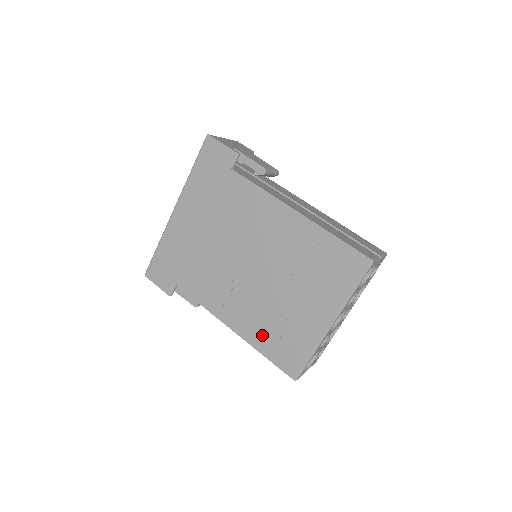
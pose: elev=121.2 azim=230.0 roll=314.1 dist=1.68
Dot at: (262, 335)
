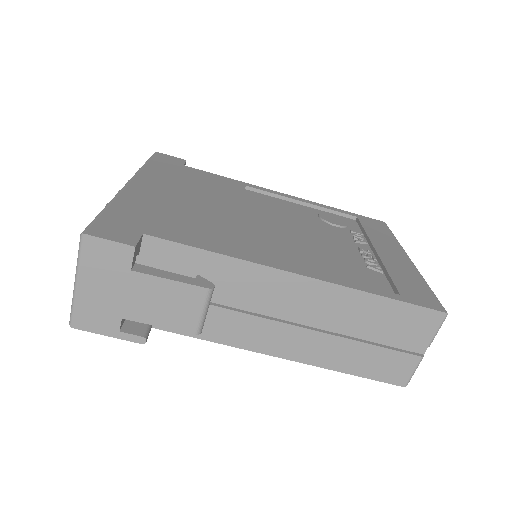
Dot at: occluded
